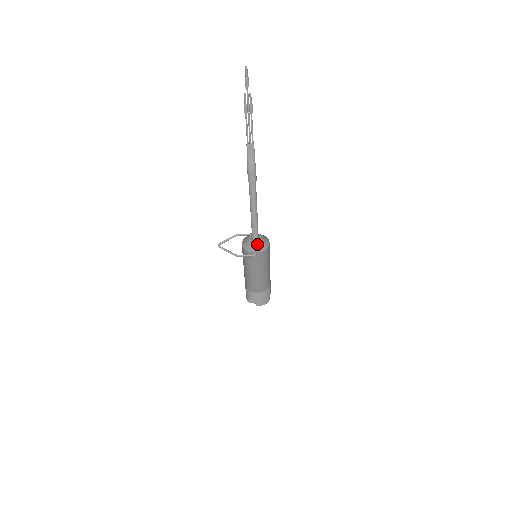
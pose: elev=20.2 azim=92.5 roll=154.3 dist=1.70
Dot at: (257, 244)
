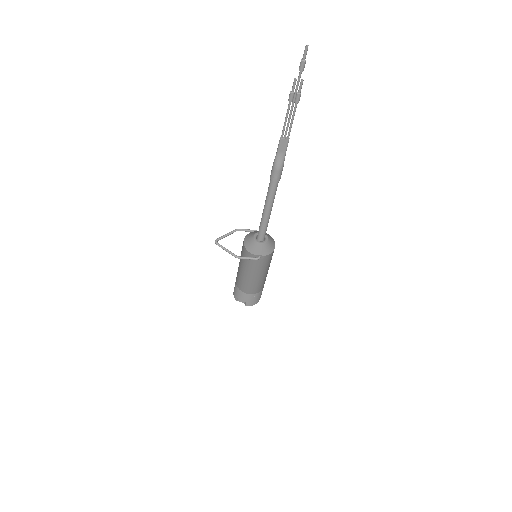
Dot at: (263, 246)
